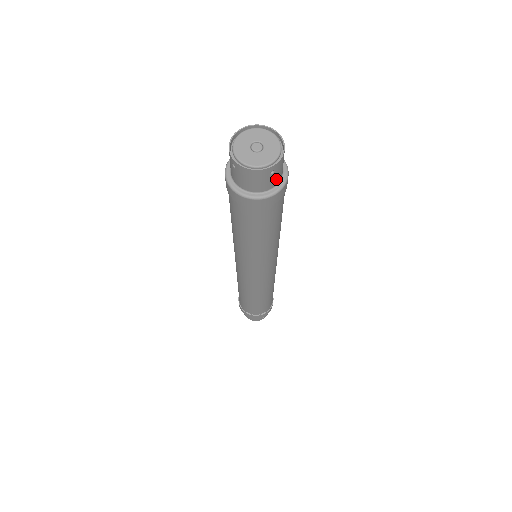
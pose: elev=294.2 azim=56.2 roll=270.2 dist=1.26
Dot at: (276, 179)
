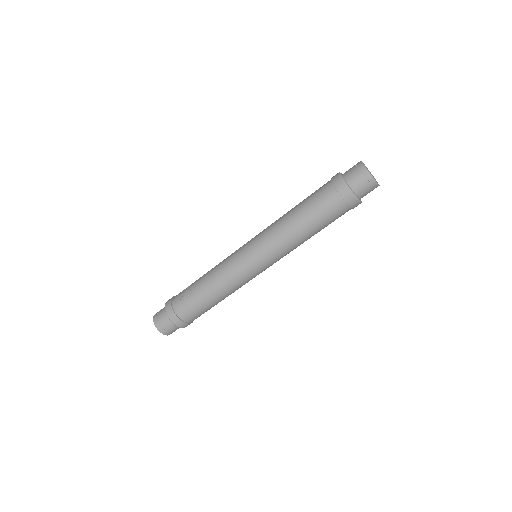
Dot at: occluded
